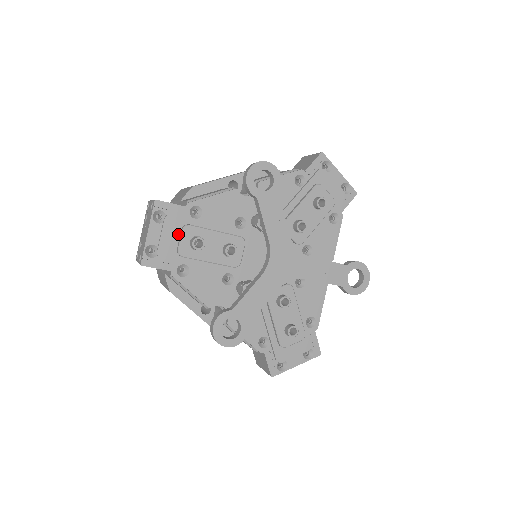
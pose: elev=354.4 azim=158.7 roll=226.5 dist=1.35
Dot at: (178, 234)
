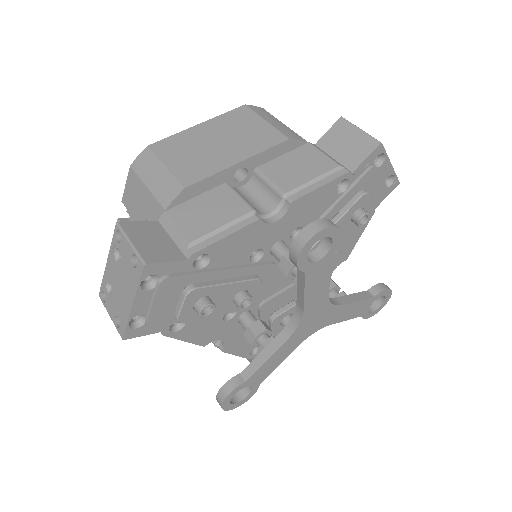
Dot at: (176, 296)
